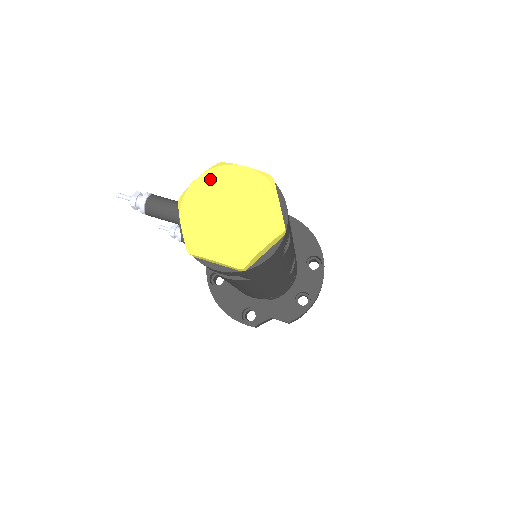
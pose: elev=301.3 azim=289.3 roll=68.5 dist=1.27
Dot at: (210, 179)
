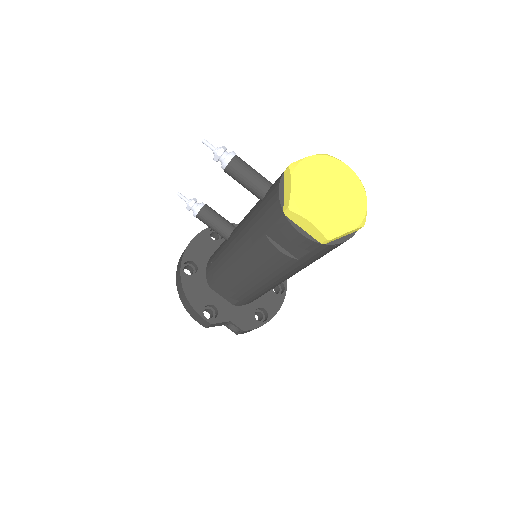
Dot at: (320, 161)
